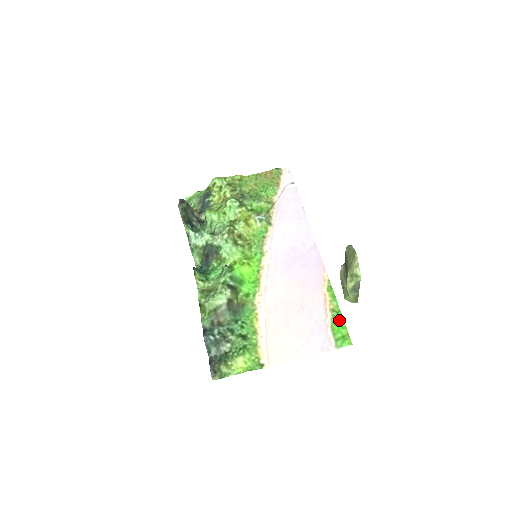
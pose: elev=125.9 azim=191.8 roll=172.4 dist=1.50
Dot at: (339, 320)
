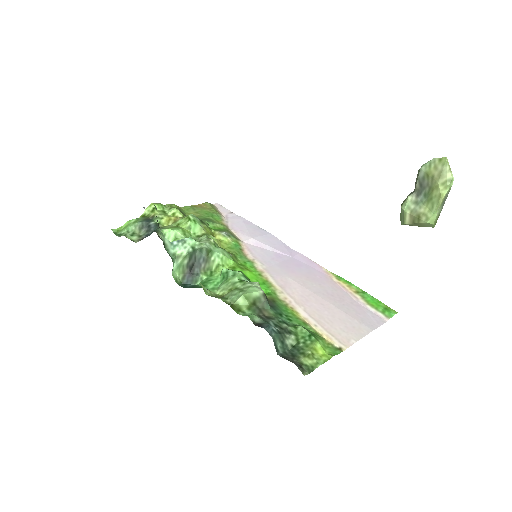
Dot at: (370, 297)
